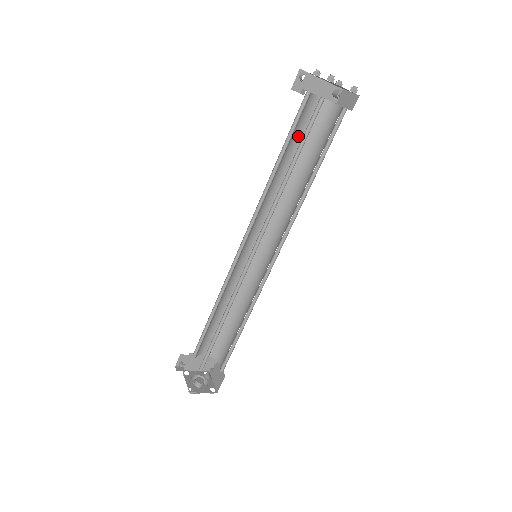
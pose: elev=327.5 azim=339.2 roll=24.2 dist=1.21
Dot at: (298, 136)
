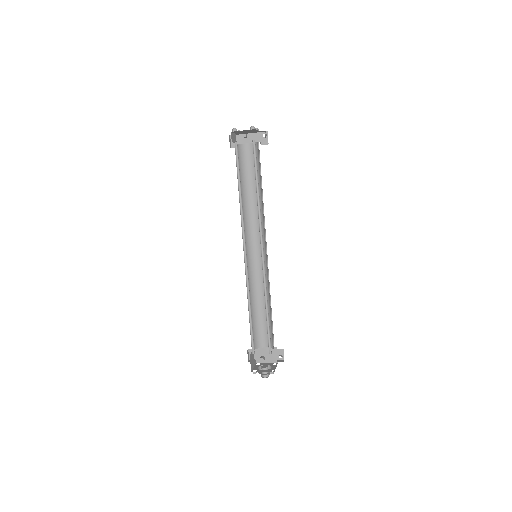
Dot at: (250, 171)
